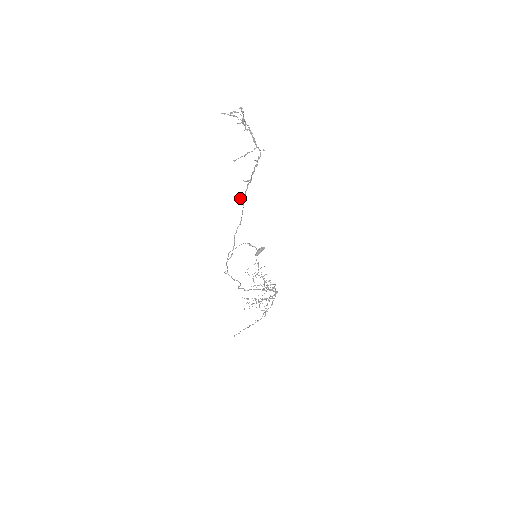
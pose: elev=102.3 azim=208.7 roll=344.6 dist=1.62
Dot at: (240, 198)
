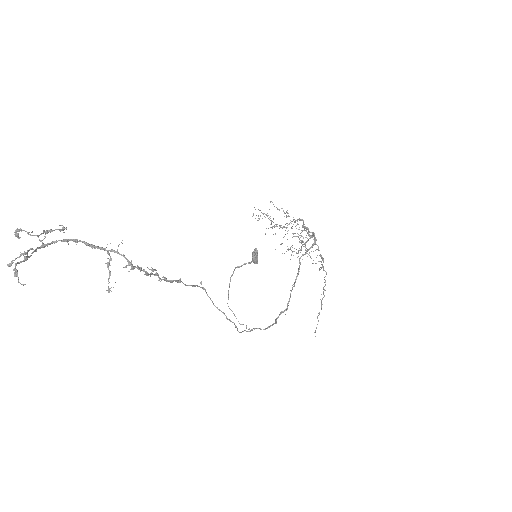
Dot at: occluded
